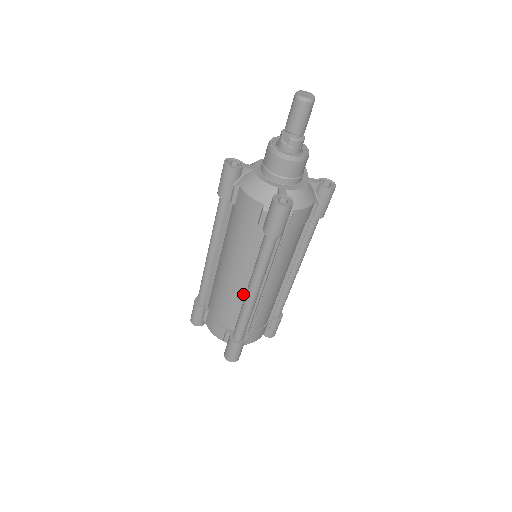
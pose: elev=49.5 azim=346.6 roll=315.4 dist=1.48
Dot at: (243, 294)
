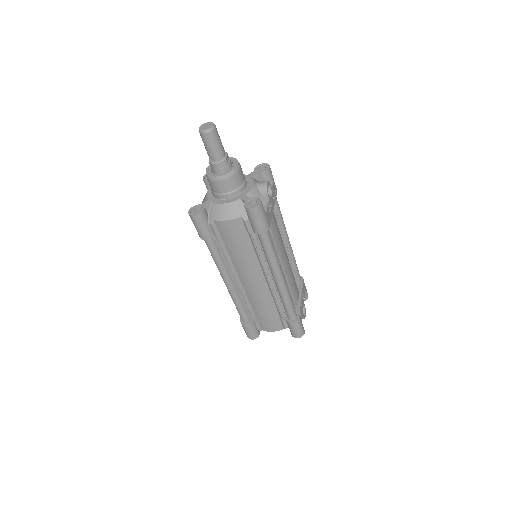
Dot at: occluded
